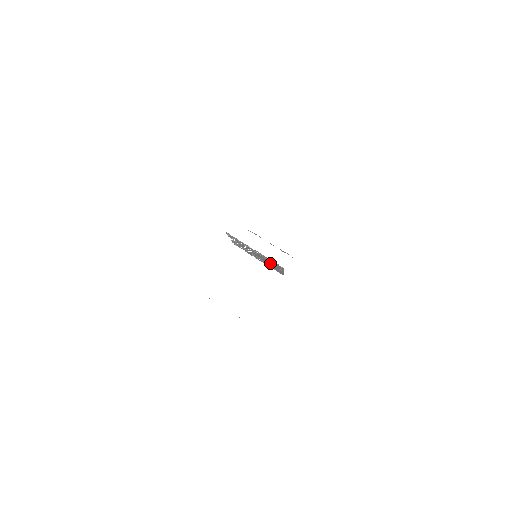
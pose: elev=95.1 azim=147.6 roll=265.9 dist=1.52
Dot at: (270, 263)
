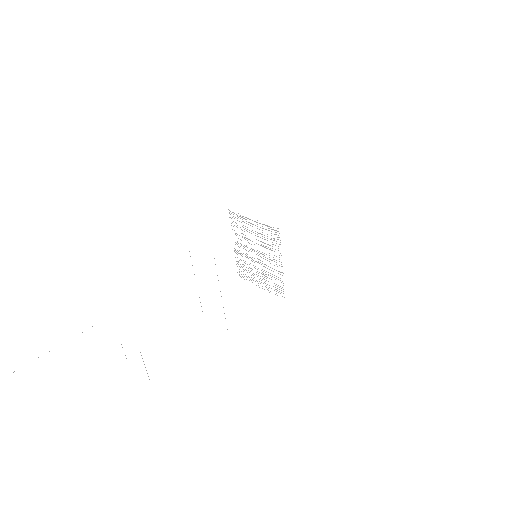
Dot at: occluded
